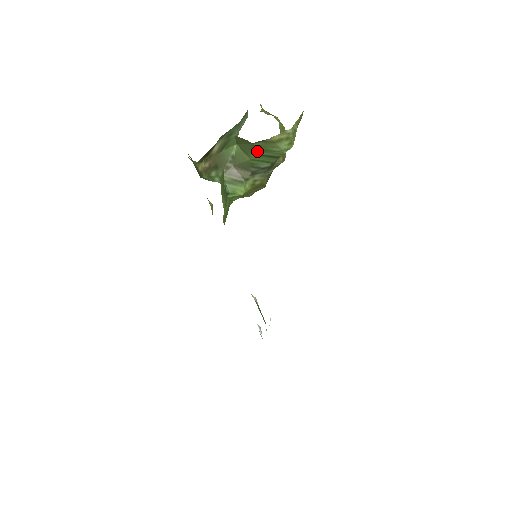
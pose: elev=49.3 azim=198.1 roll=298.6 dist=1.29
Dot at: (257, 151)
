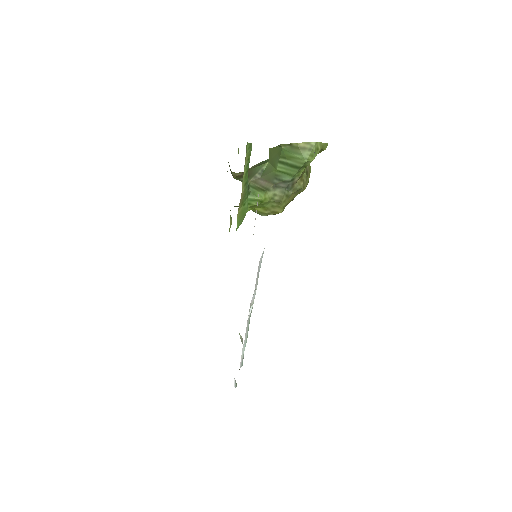
Dot at: (283, 158)
